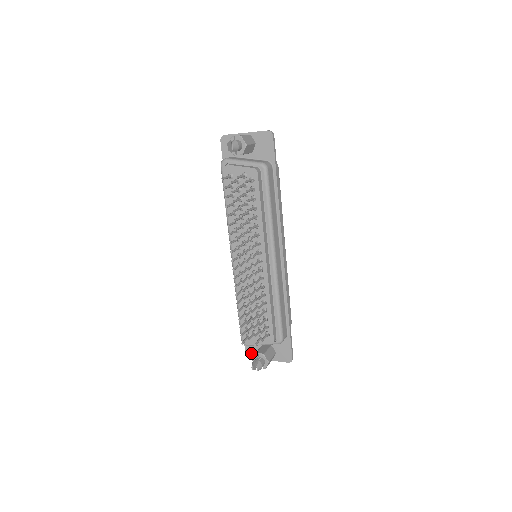
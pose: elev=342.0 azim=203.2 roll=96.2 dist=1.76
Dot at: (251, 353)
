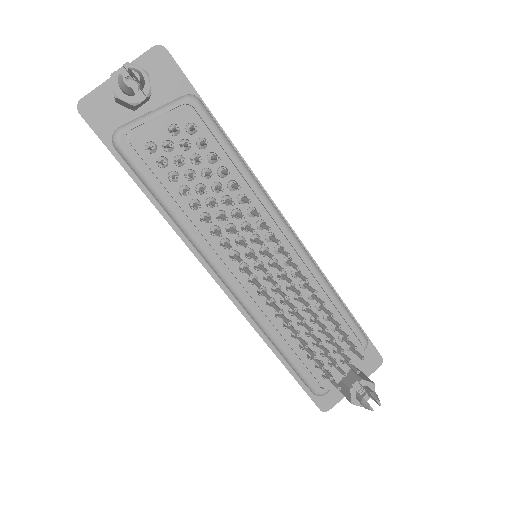
Dot at: (327, 402)
